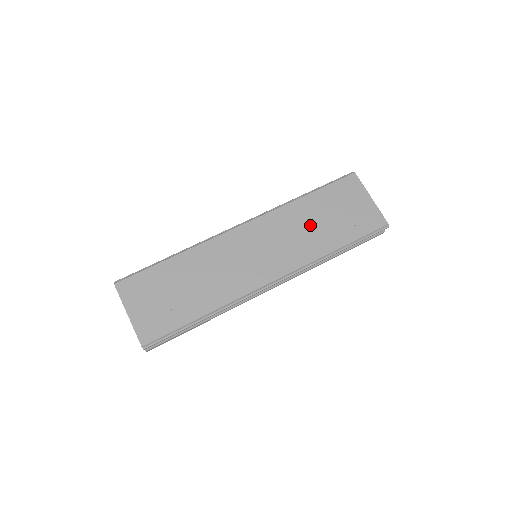
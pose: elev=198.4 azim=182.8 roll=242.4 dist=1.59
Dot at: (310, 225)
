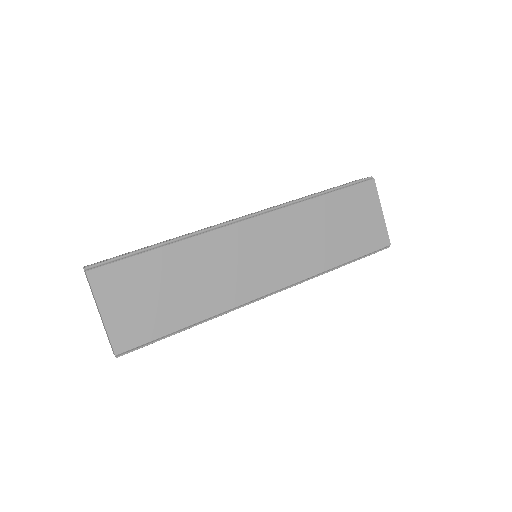
Dot at: (320, 232)
